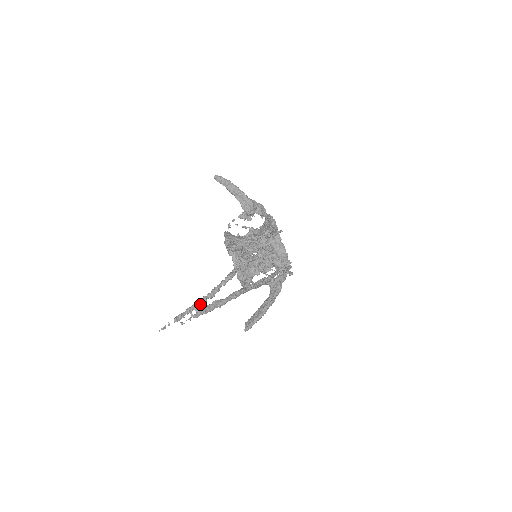
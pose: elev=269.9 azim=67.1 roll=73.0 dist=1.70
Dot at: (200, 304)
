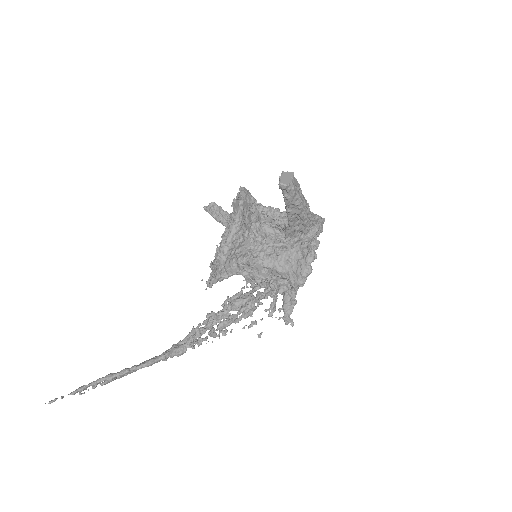
Dot at: (117, 376)
